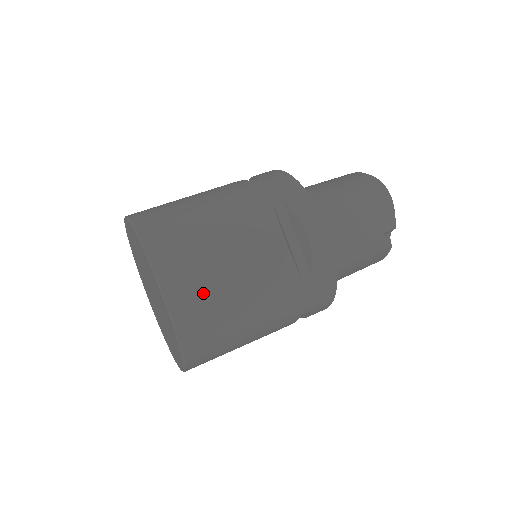
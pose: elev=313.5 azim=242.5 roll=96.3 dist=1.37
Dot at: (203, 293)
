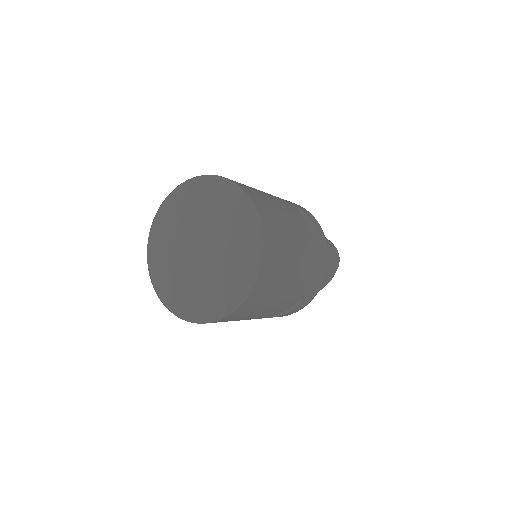
Dot at: occluded
